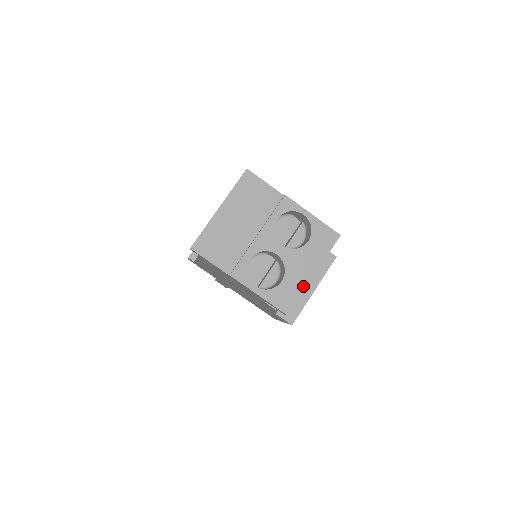
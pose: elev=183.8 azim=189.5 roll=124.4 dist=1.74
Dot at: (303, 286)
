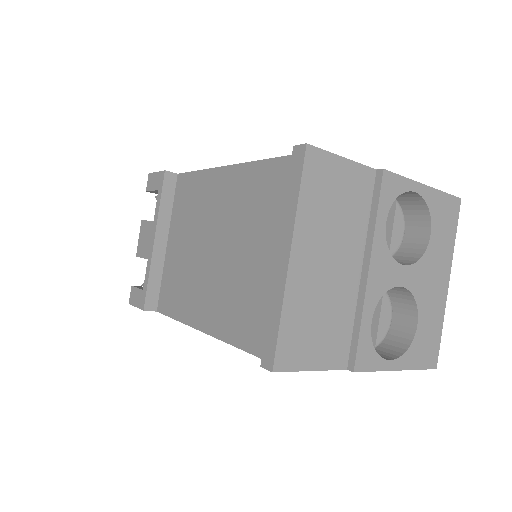
Dot at: (441, 311)
